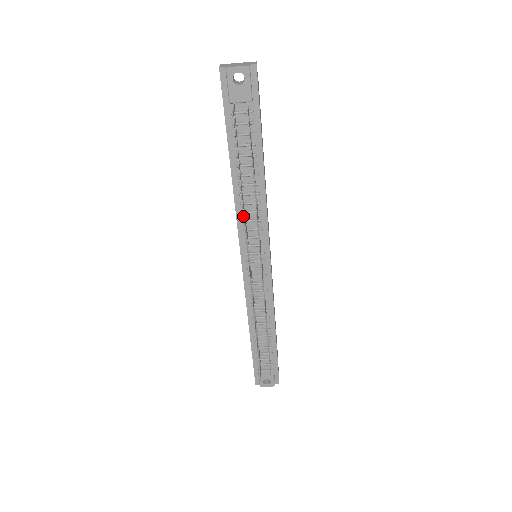
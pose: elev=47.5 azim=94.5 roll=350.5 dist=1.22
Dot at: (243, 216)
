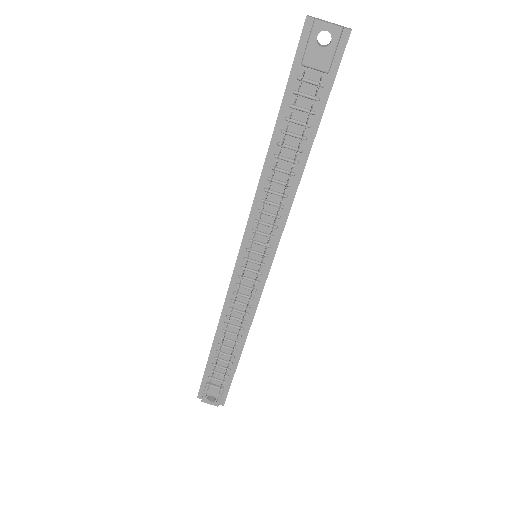
Dot at: (263, 204)
